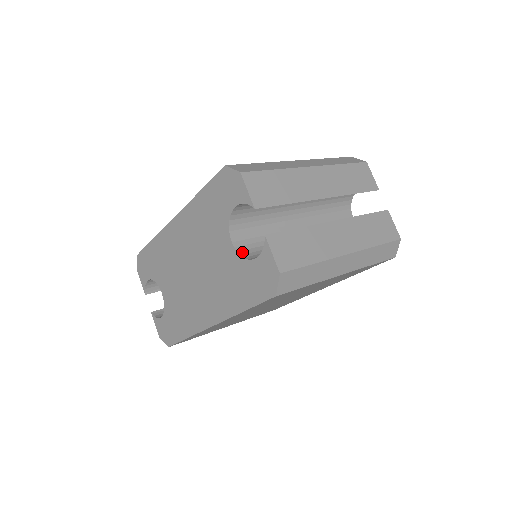
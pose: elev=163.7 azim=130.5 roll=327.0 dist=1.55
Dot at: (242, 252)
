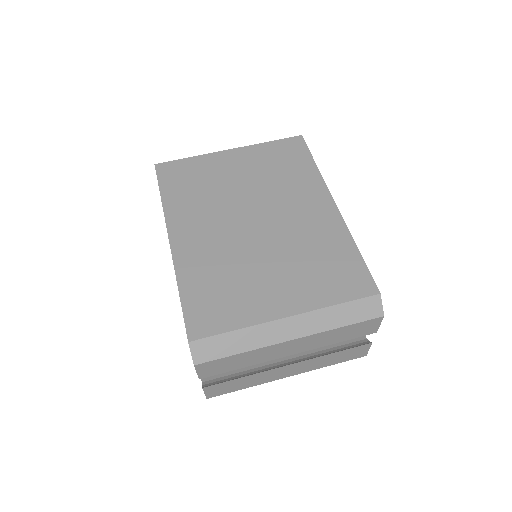
Dot at: occluded
